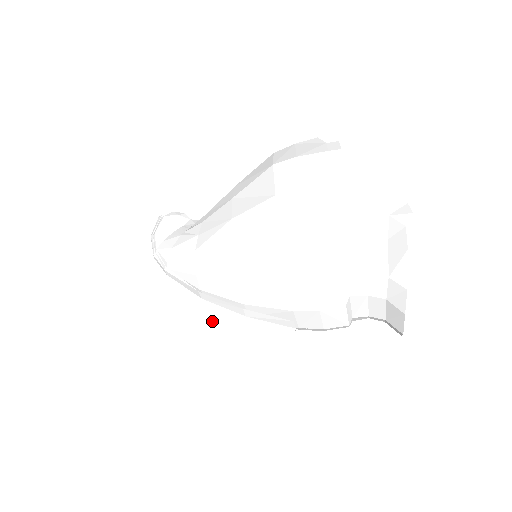
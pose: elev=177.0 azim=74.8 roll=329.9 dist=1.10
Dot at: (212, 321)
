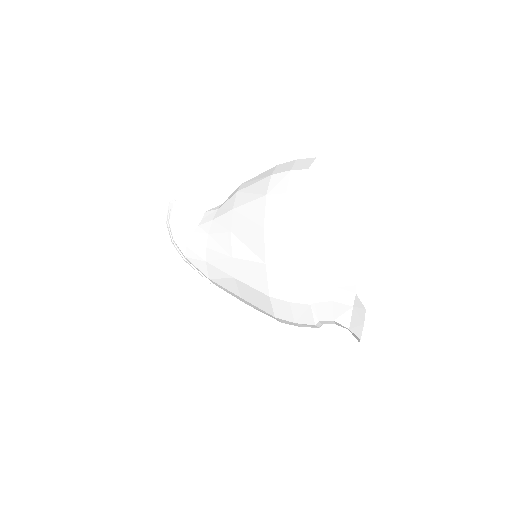
Dot at: (225, 302)
